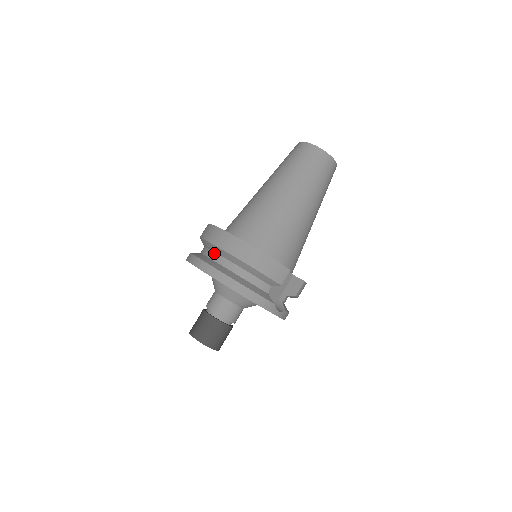
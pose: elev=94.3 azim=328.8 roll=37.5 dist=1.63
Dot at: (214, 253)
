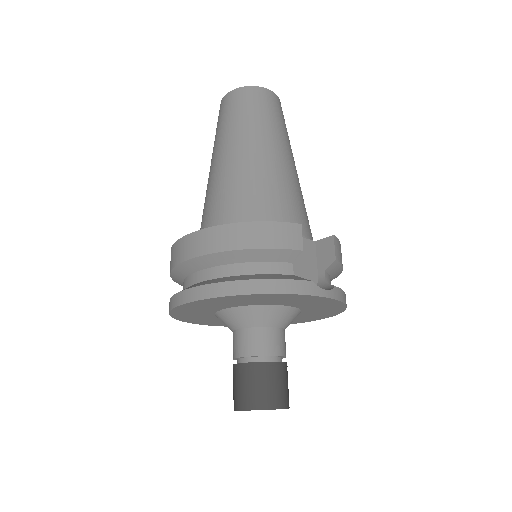
Dot at: (193, 275)
